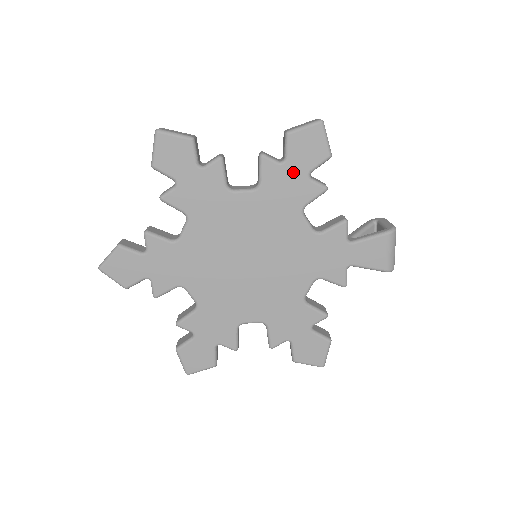
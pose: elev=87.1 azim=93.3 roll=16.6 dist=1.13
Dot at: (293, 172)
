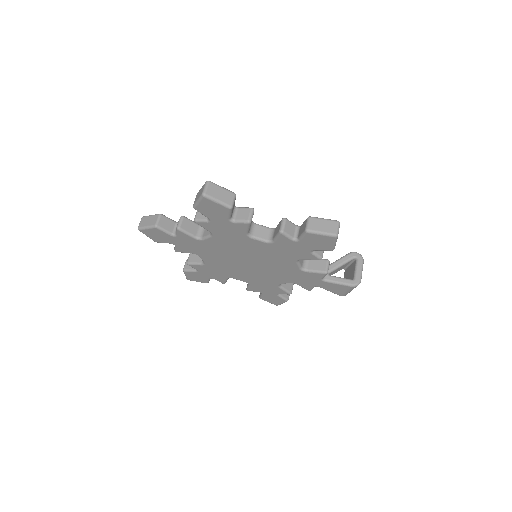
Dot at: (301, 246)
